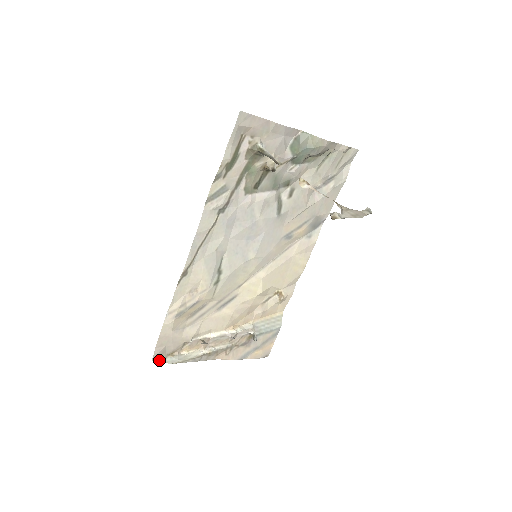
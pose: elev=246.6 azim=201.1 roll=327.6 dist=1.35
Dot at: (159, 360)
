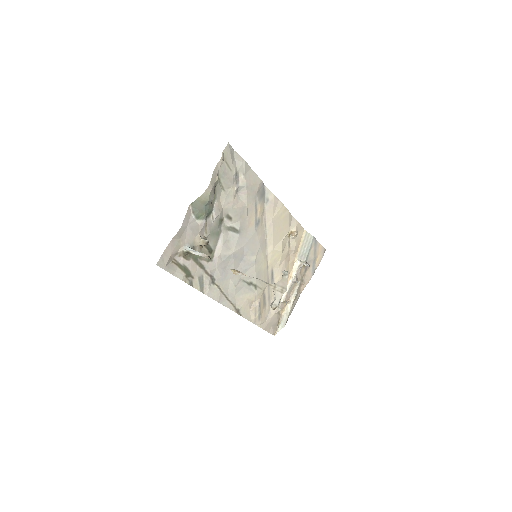
Dot at: (277, 331)
